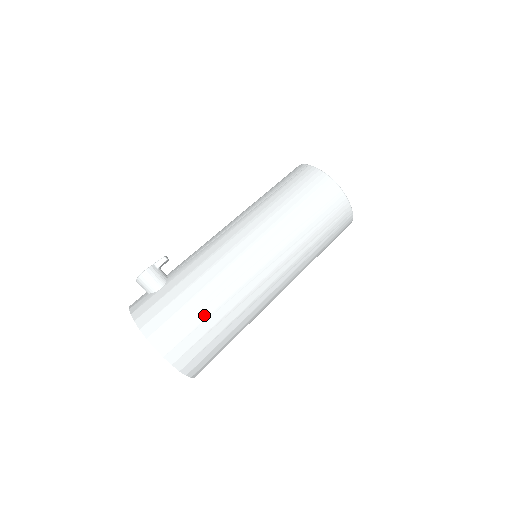
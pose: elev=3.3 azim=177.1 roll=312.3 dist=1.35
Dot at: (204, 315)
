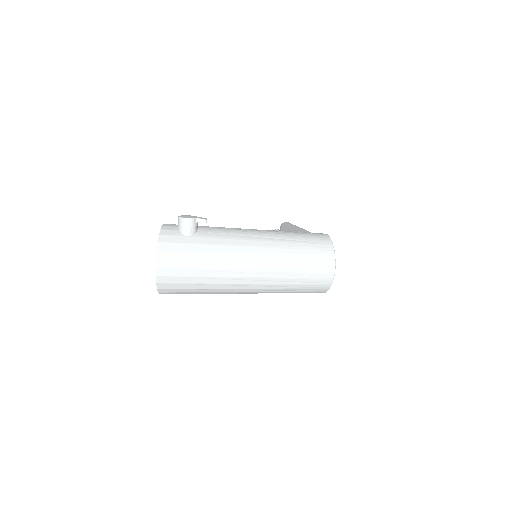
Dot at: (197, 274)
